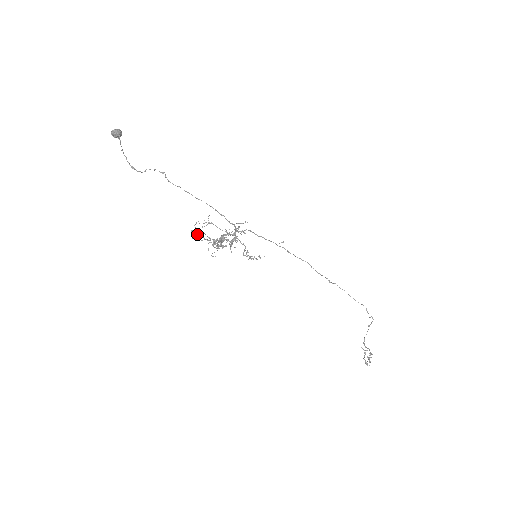
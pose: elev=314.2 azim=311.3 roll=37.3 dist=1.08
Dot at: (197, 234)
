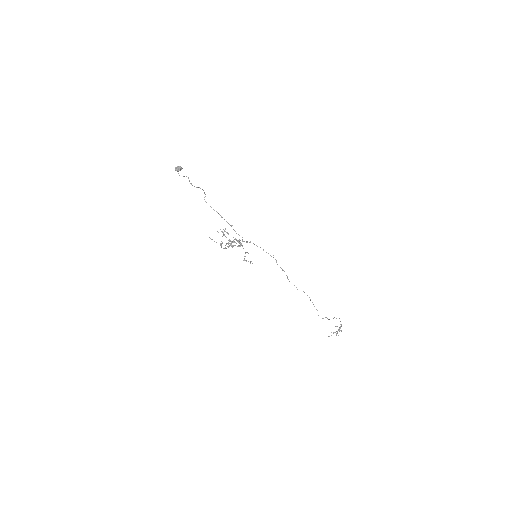
Dot at: occluded
